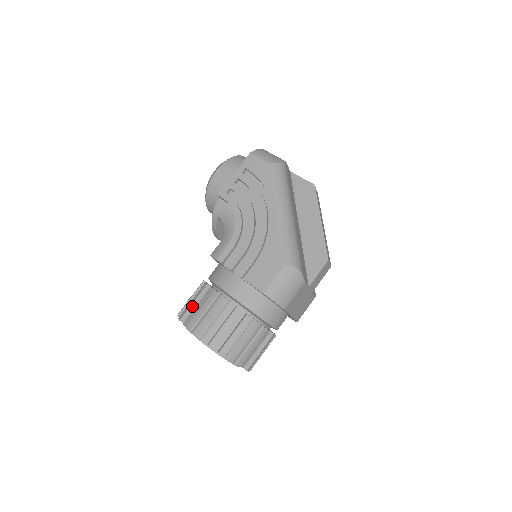
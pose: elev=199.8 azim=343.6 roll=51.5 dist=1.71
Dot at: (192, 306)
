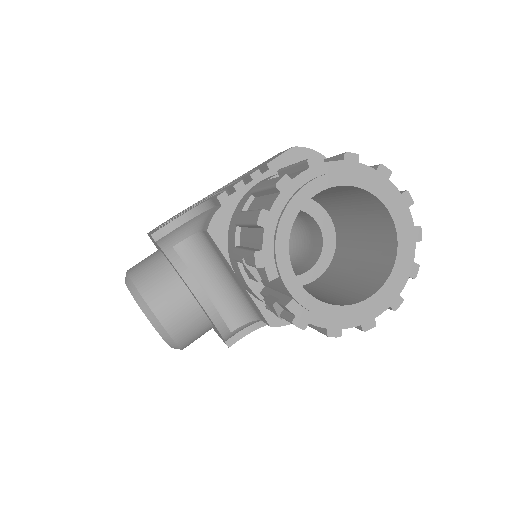
Dot at: (252, 210)
